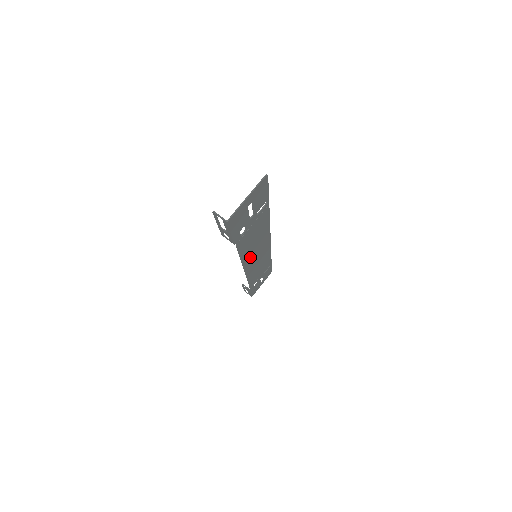
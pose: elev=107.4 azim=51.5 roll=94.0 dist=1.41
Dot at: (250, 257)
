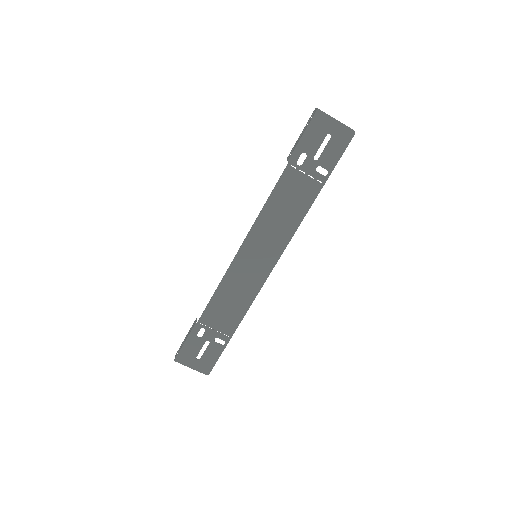
Dot at: (259, 235)
